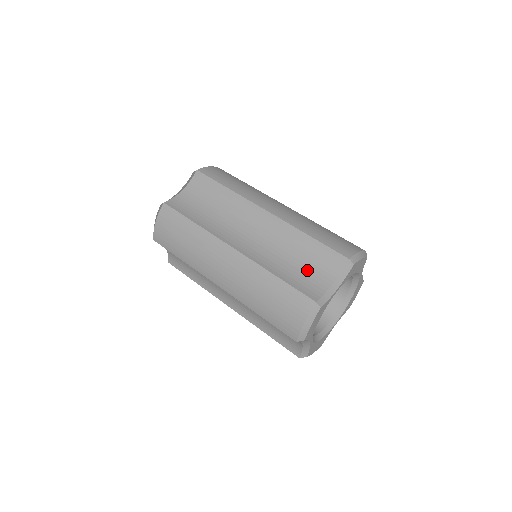
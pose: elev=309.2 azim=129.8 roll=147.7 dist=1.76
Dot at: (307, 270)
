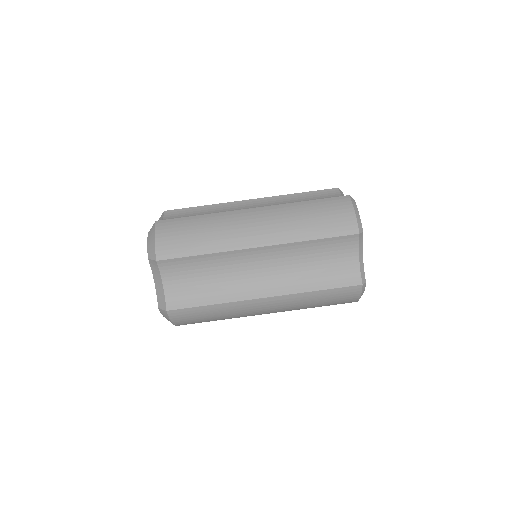
Dot at: (332, 264)
